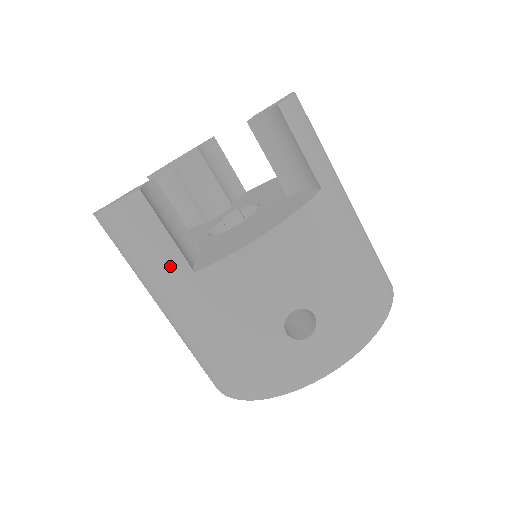
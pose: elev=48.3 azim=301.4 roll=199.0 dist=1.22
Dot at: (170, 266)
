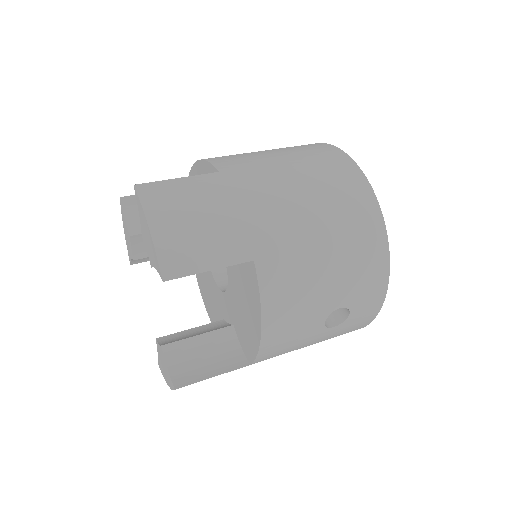
Dot at: occluded
